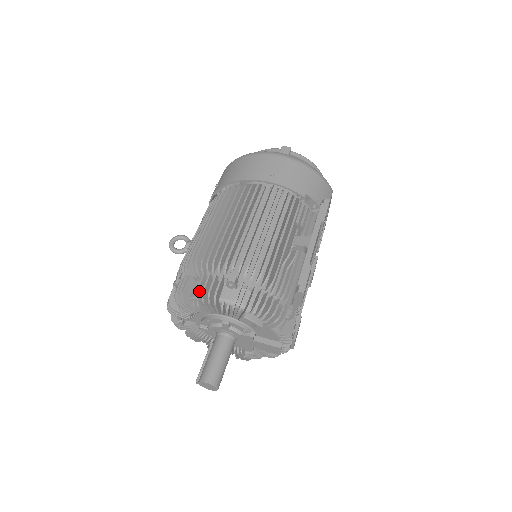
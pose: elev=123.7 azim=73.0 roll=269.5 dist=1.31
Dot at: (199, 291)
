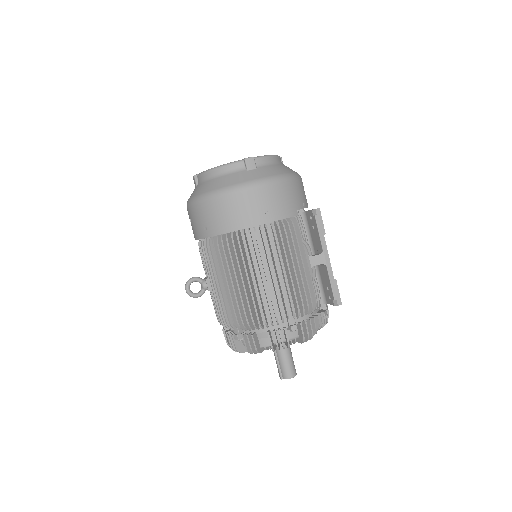
Dot at: (272, 346)
